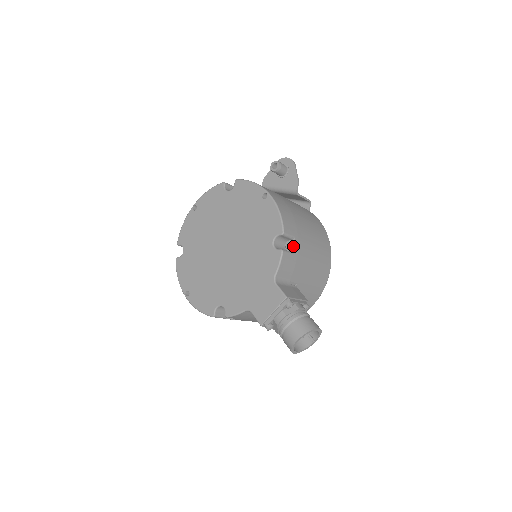
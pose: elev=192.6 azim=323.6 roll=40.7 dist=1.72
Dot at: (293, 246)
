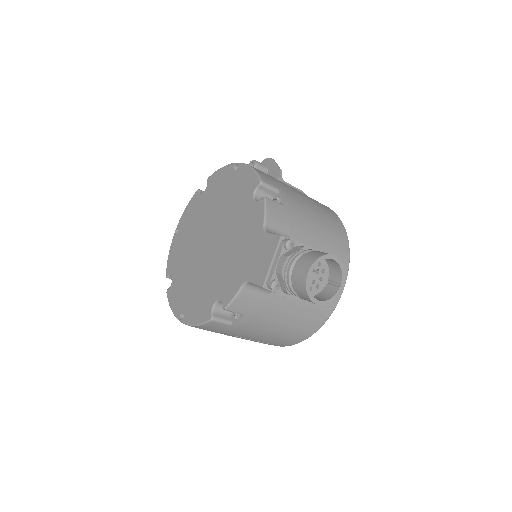
Dot at: (280, 199)
